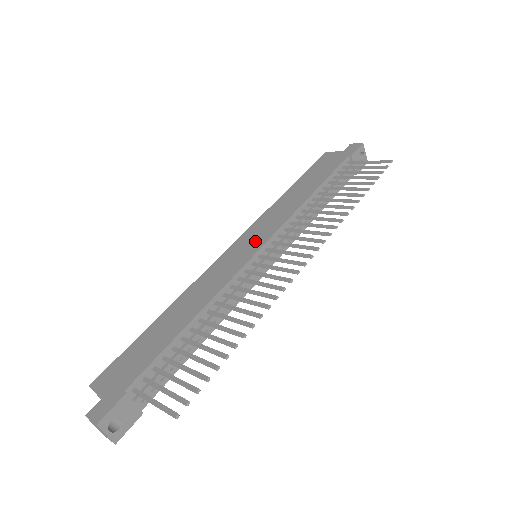
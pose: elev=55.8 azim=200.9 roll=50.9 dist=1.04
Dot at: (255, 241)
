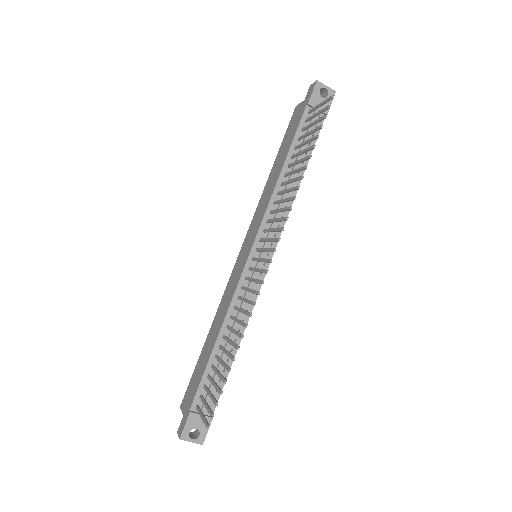
Dot at: (248, 245)
